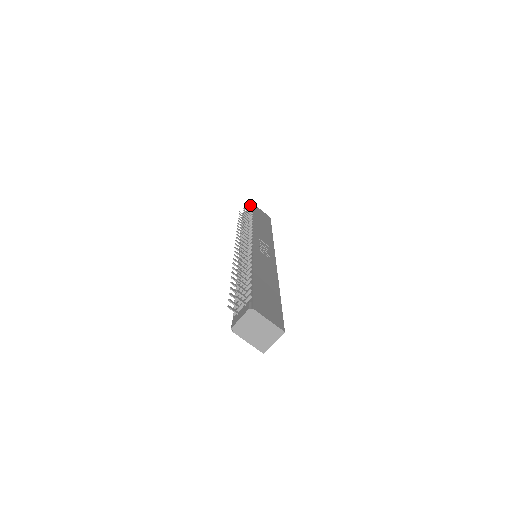
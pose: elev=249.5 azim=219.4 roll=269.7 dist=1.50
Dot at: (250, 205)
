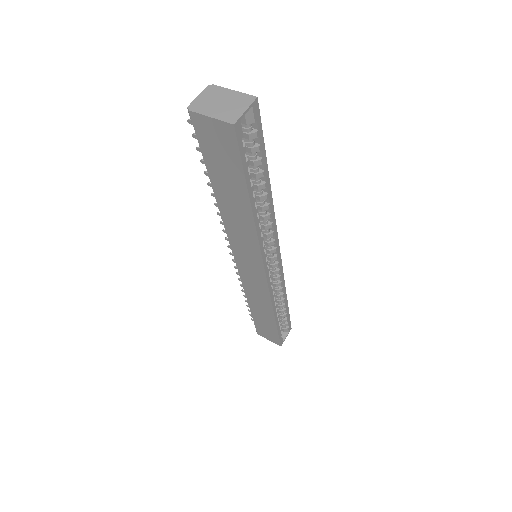
Dot at: occluded
